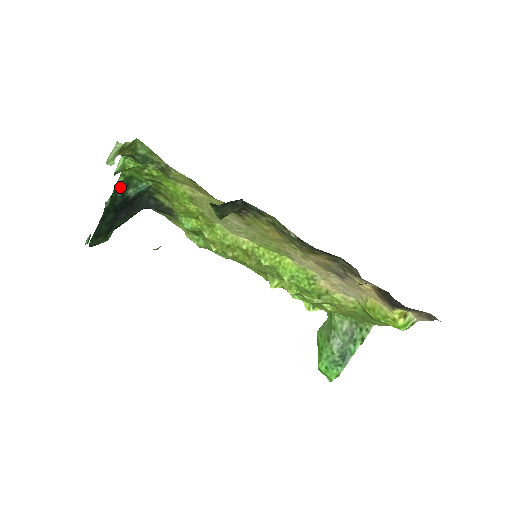
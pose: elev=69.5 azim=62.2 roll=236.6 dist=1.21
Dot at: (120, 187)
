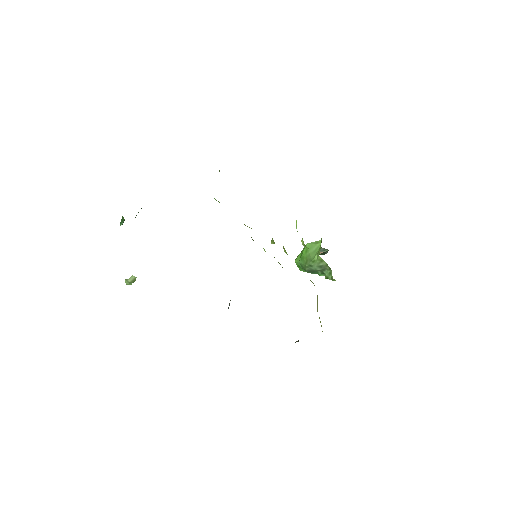
Dot at: occluded
